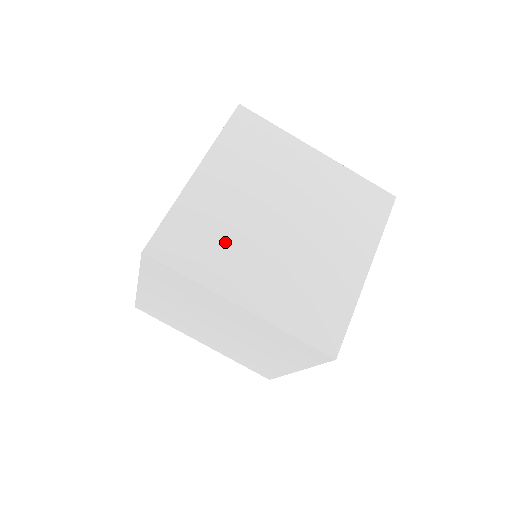
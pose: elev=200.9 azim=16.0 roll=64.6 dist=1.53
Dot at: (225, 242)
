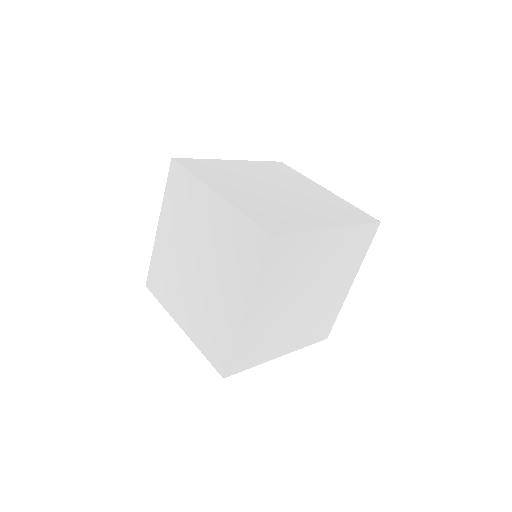
Dot at: (228, 177)
